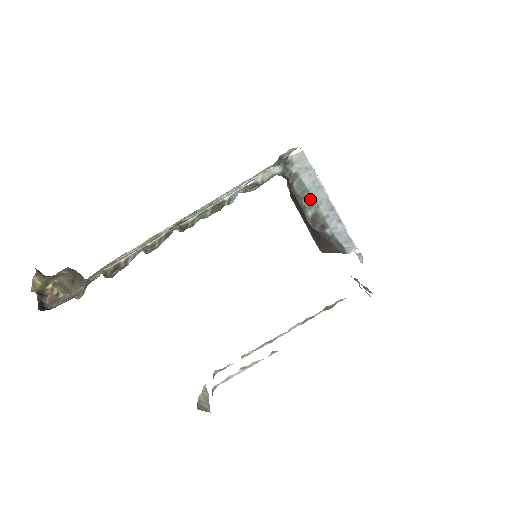
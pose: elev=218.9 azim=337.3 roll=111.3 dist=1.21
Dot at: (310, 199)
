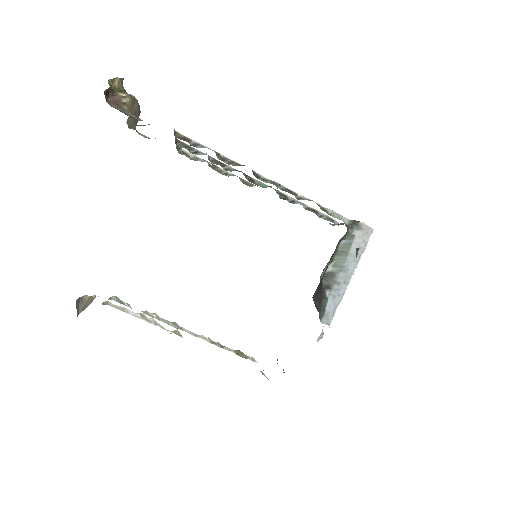
Dot at: occluded
